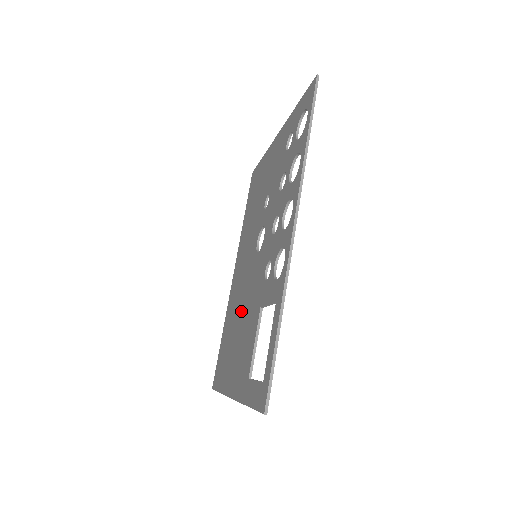
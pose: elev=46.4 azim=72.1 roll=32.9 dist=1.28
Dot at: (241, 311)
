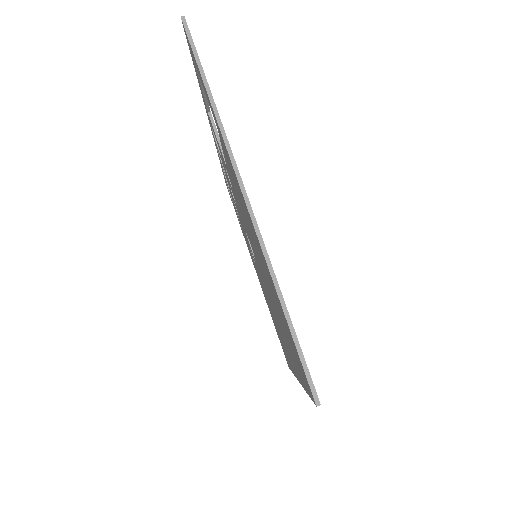
Dot at: (260, 265)
